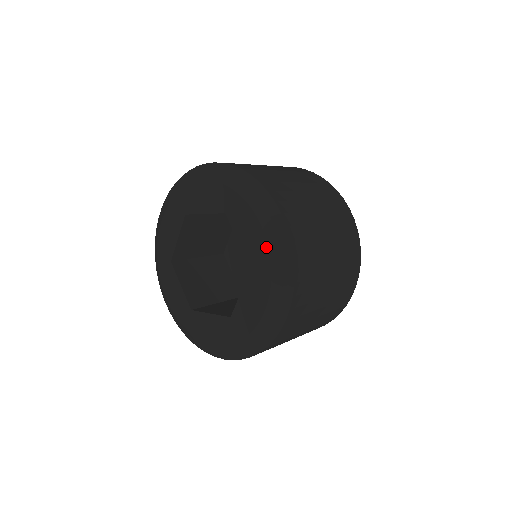
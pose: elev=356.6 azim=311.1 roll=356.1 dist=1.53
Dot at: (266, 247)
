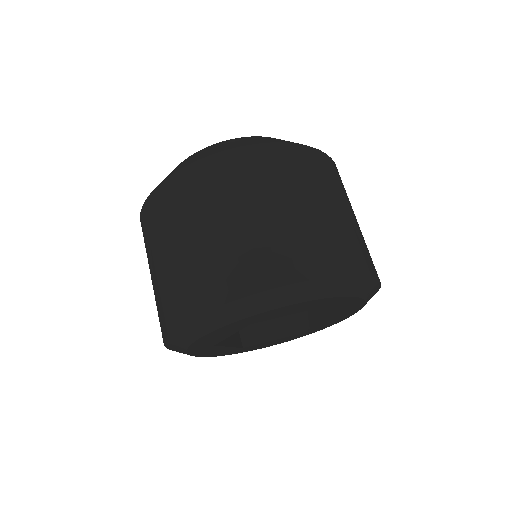
Dot at: (363, 305)
